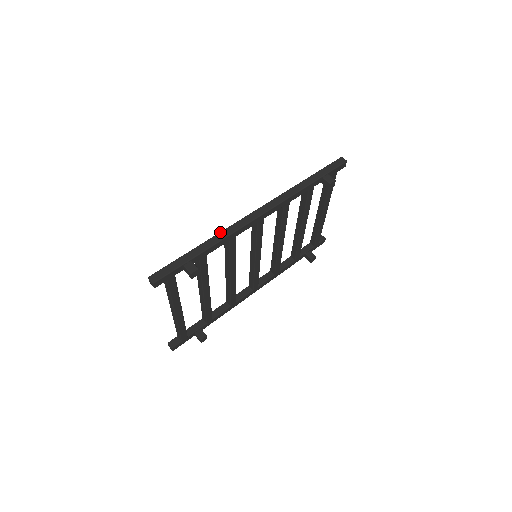
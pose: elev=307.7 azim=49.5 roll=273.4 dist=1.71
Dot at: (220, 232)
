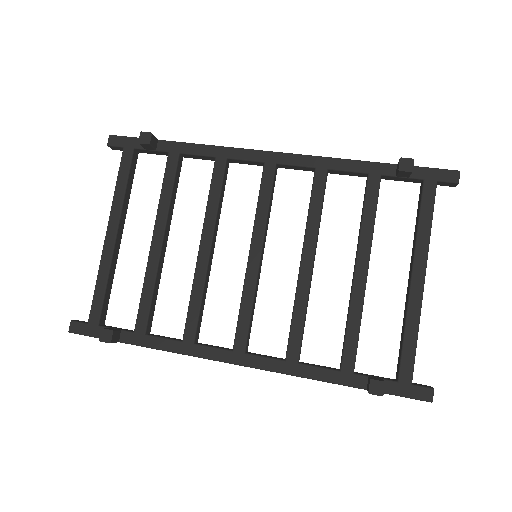
Dot at: occluded
